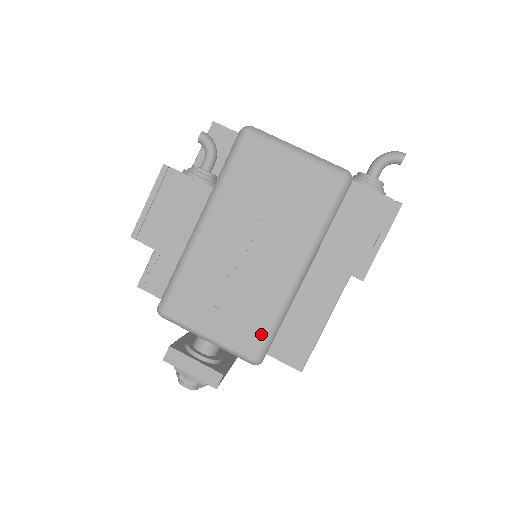
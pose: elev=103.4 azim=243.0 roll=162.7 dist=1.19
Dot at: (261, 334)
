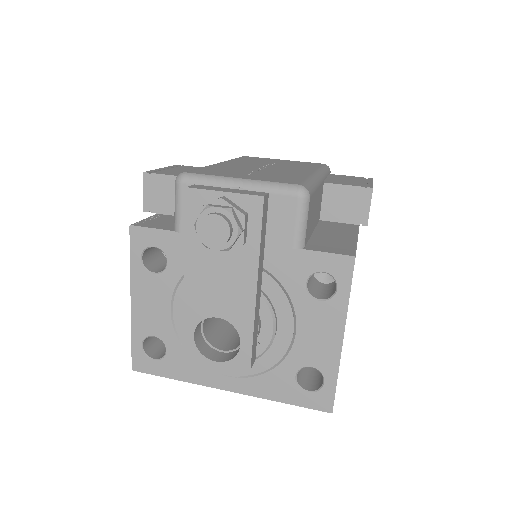
Dot at: (300, 180)
